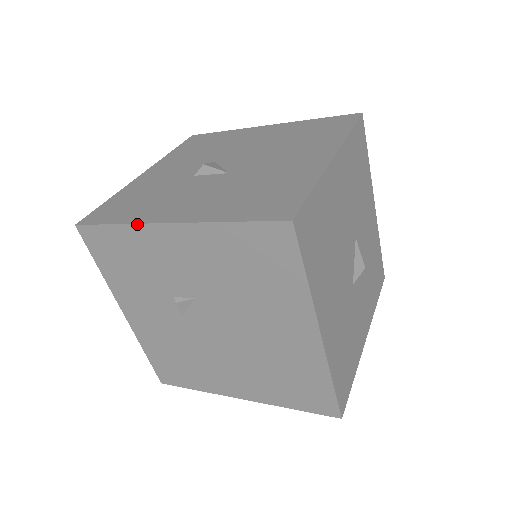
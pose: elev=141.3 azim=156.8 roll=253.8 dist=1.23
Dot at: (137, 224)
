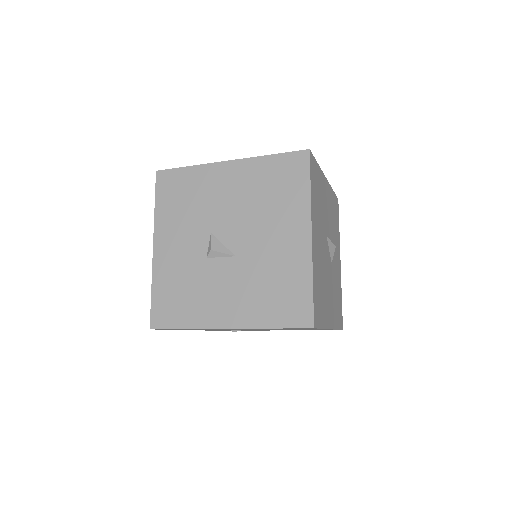
Dot at: occluded
